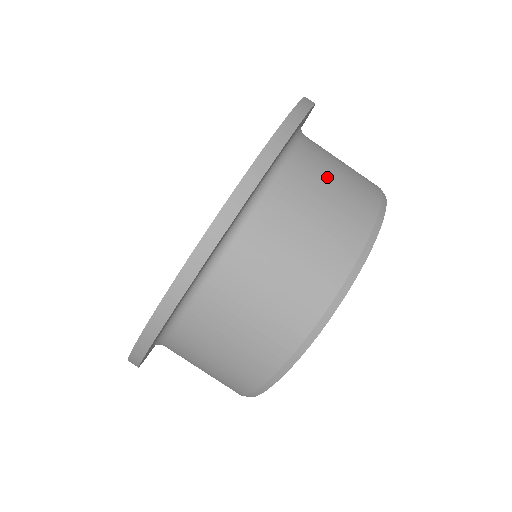
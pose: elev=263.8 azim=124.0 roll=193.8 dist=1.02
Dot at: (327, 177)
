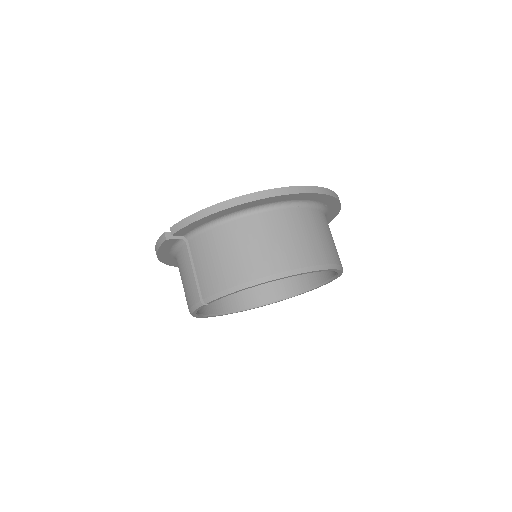
Dot at: occluded
